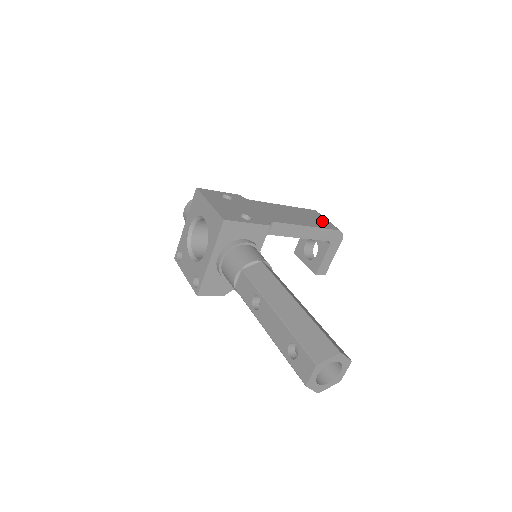
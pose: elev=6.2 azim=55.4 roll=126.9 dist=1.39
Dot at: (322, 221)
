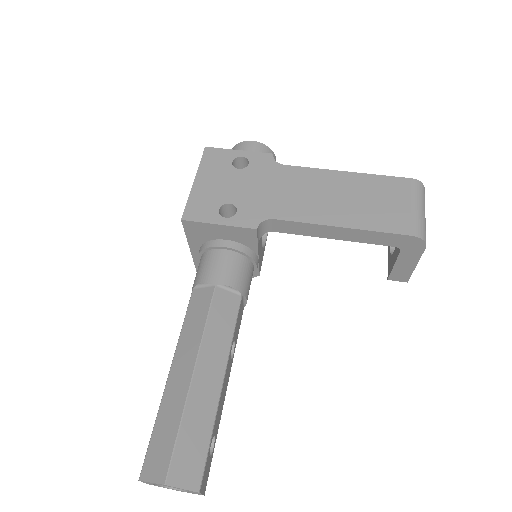
Dot at: (395, 211)
